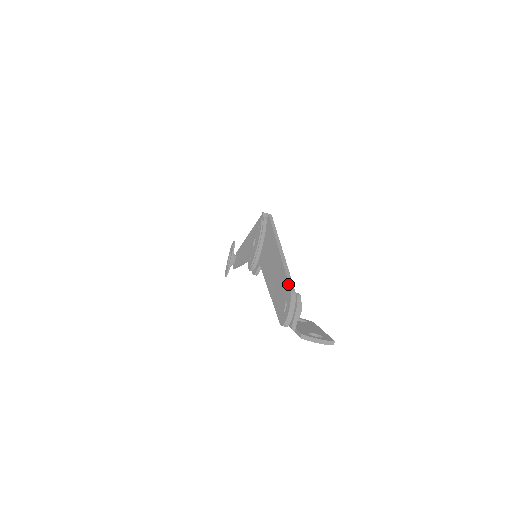
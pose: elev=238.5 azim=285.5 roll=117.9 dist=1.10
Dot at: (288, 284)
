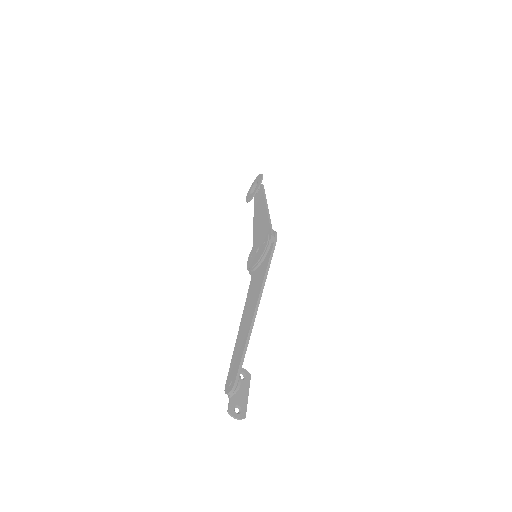
Dot at: (237, 372)
